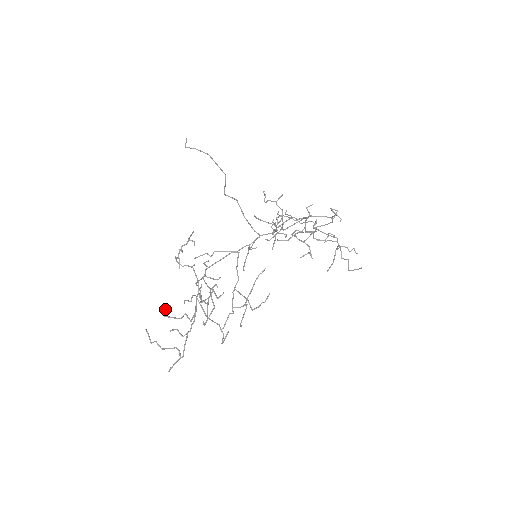
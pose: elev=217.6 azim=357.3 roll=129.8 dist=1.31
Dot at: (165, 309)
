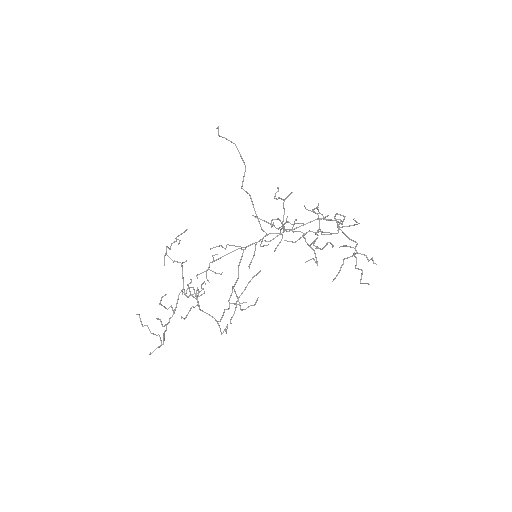
Dot at: (162, 297)
